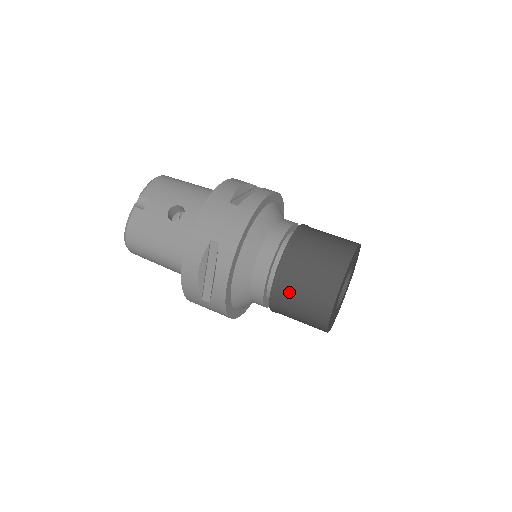
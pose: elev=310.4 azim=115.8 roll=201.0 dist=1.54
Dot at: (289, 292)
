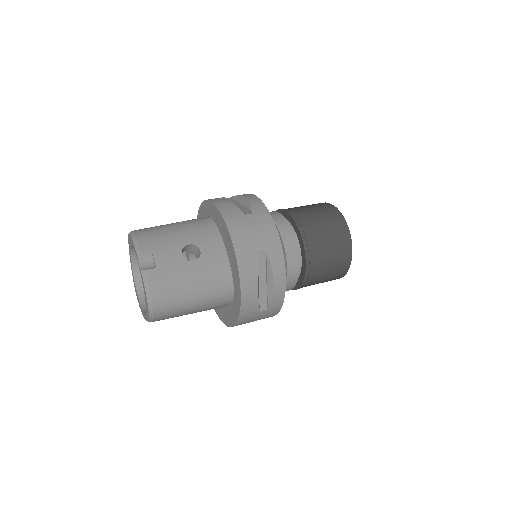
Dot at: (319, 260)
